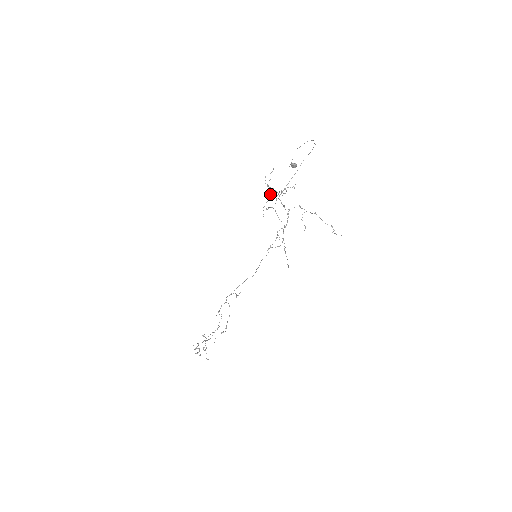
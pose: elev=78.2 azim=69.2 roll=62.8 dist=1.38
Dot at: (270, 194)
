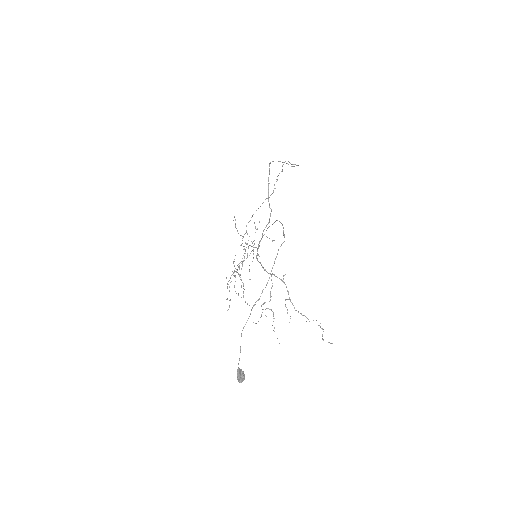
Dot at: (245, 249)
